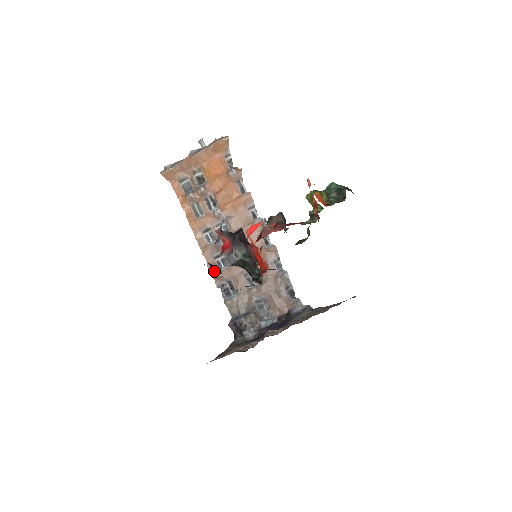
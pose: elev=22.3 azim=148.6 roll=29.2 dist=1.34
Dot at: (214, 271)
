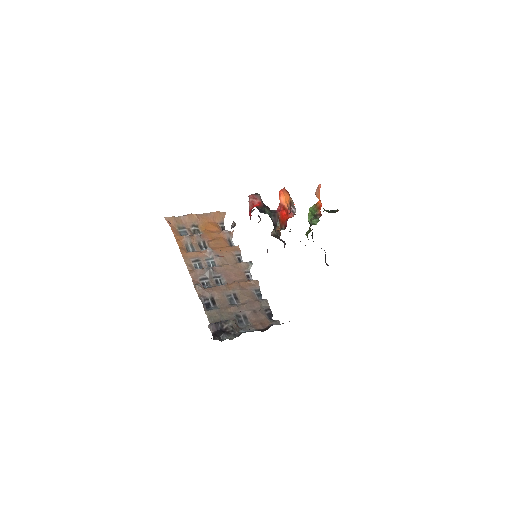
Dot at: (200, 285)
